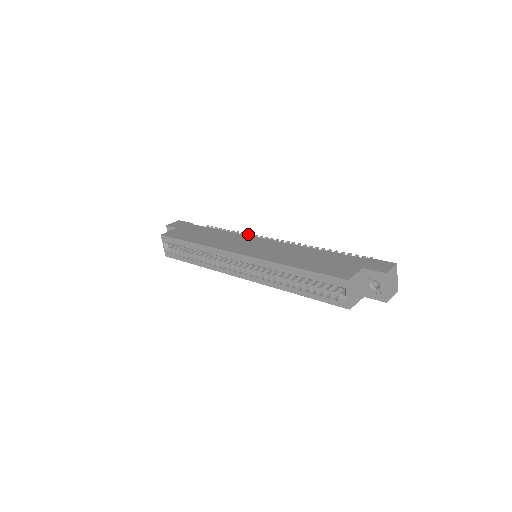
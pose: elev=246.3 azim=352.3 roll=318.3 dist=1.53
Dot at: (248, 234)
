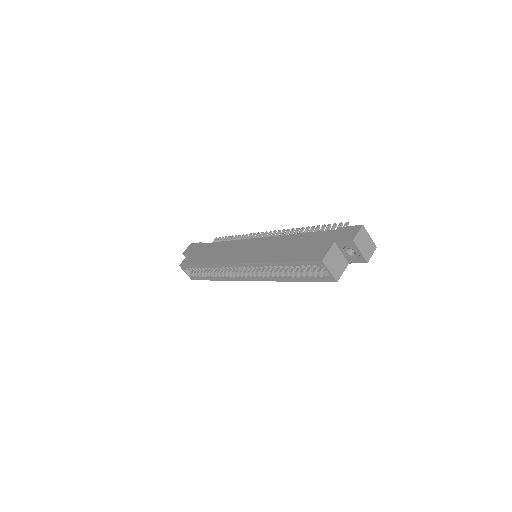
Dot at: (247, 234)
